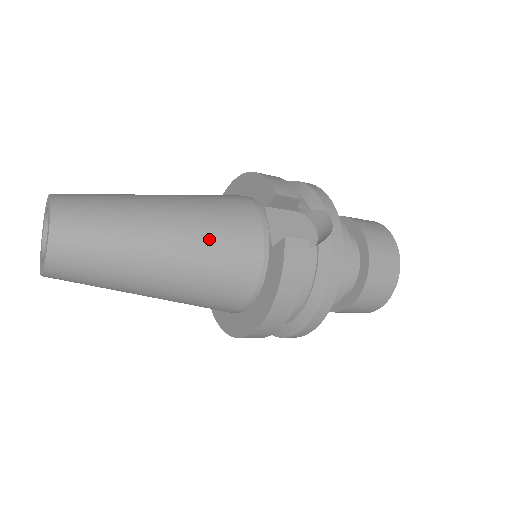
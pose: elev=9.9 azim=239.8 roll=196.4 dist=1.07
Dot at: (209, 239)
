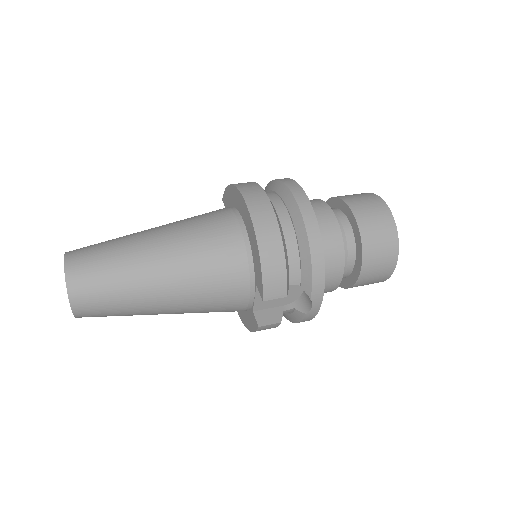
Dot at: (199, 309)
